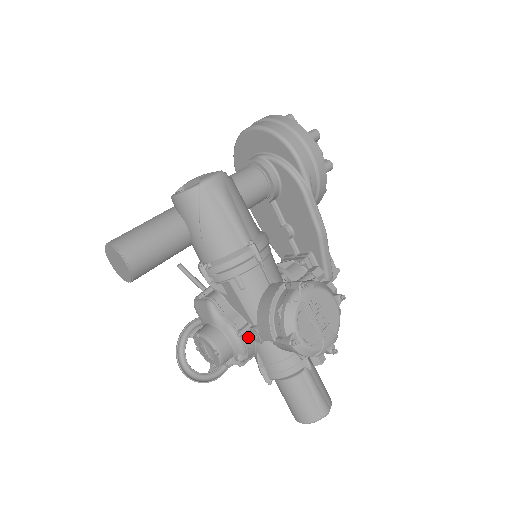
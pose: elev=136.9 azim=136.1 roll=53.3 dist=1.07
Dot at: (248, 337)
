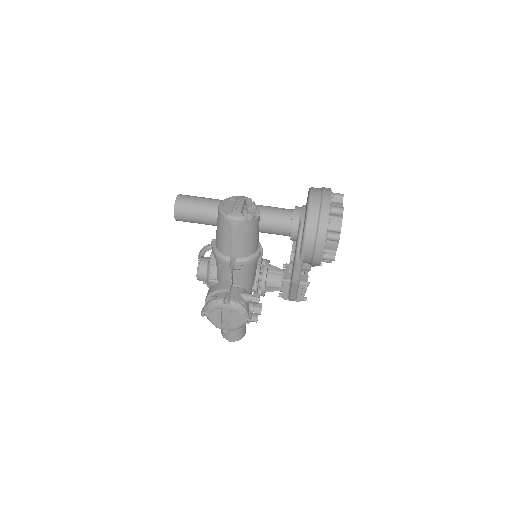
Dot at: occluded
